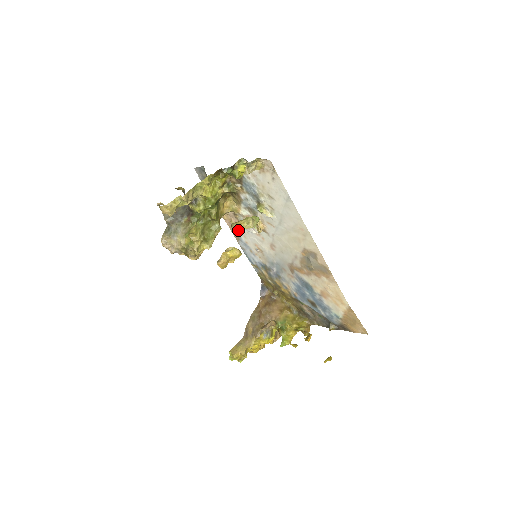
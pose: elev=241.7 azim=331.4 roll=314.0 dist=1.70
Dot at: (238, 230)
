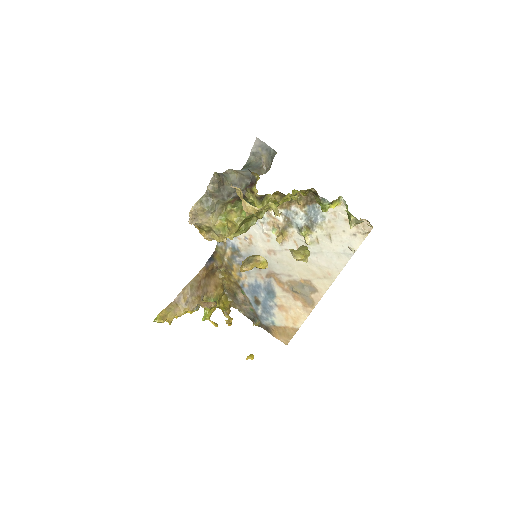
Dot at: occluded
